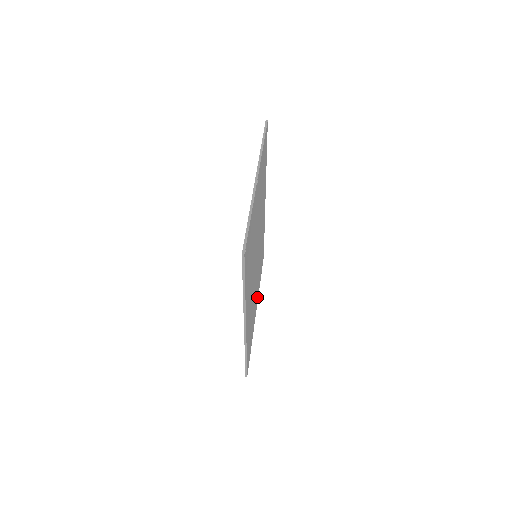
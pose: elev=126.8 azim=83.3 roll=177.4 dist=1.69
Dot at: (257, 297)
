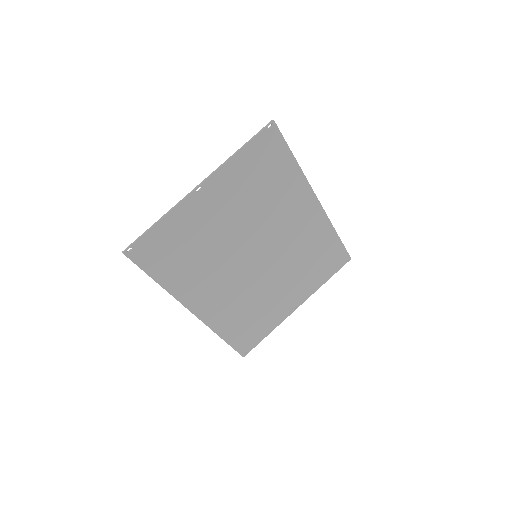
Dot at: (301, 295)
